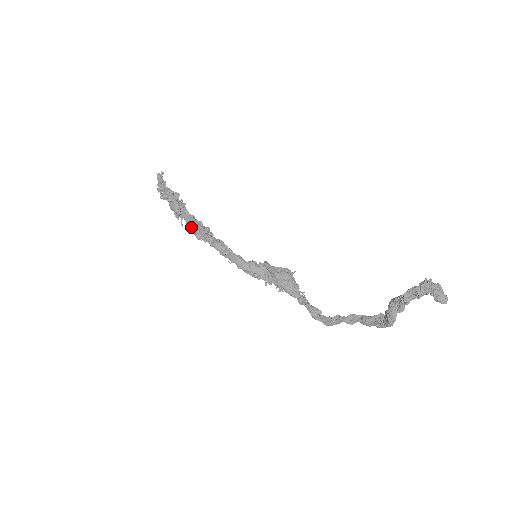
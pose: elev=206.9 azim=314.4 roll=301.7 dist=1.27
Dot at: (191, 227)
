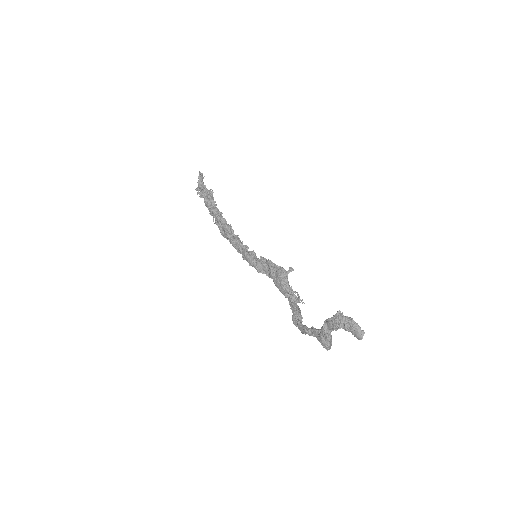
Dot at: (217, 225)
